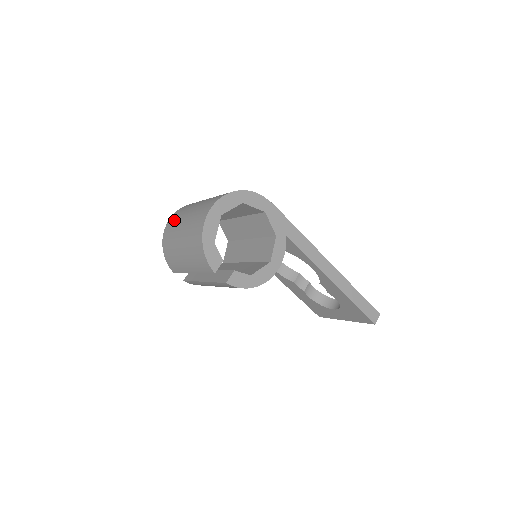
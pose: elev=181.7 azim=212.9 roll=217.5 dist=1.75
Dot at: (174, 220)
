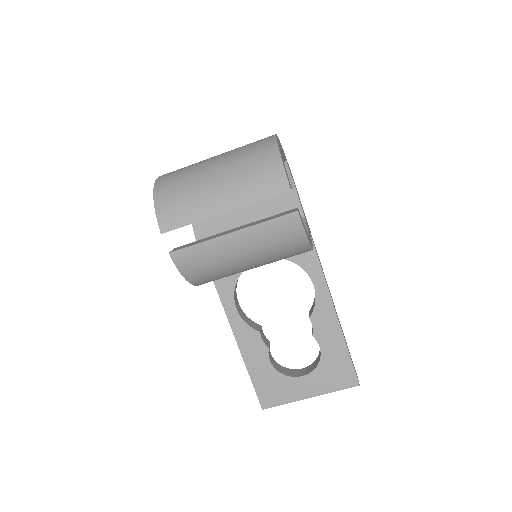
Dot at: (180, 169)
